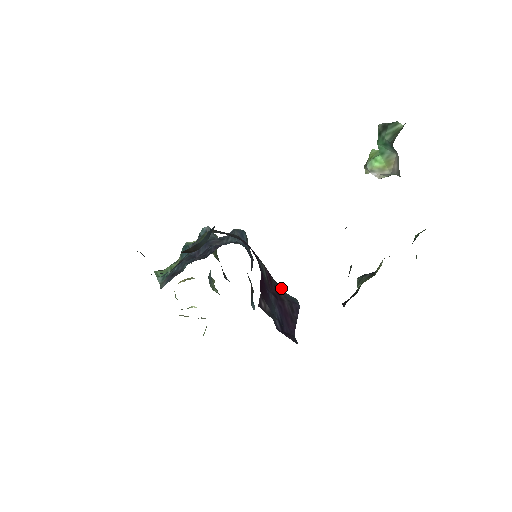
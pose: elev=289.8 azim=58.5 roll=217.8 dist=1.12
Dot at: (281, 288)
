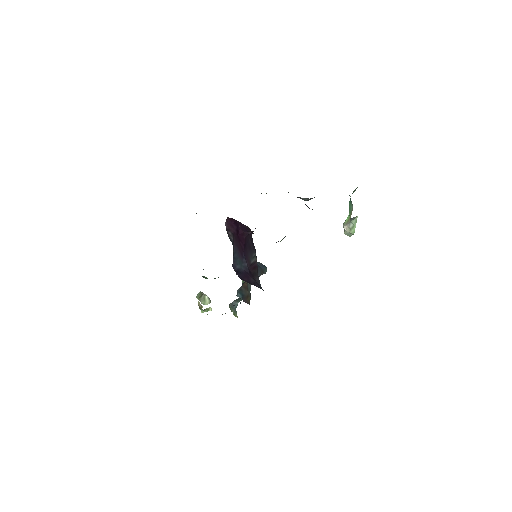
Dot at: (259, 280)
